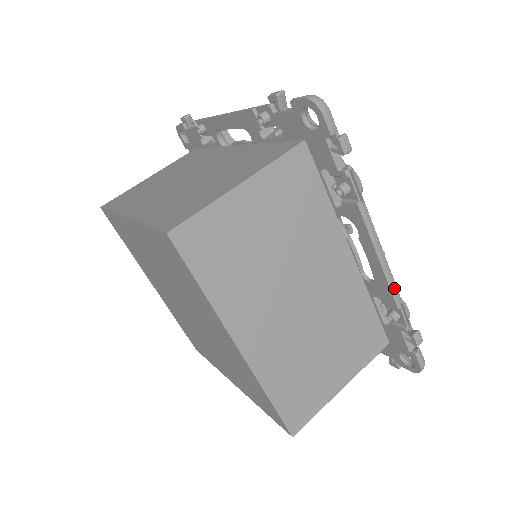
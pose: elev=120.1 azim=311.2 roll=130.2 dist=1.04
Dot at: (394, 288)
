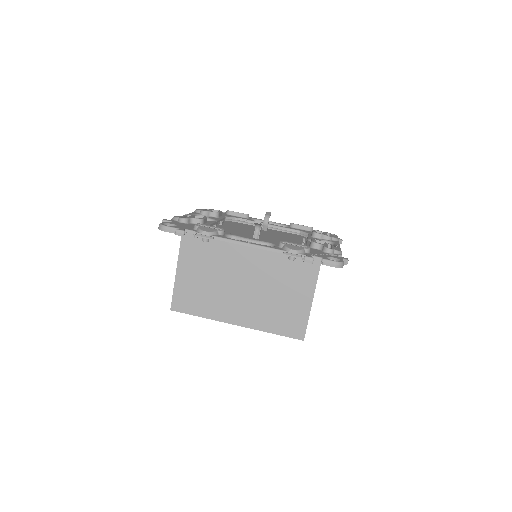
Dot at: (270, 251)
